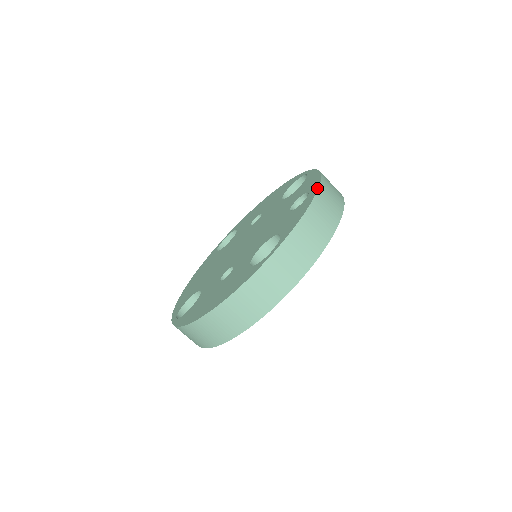
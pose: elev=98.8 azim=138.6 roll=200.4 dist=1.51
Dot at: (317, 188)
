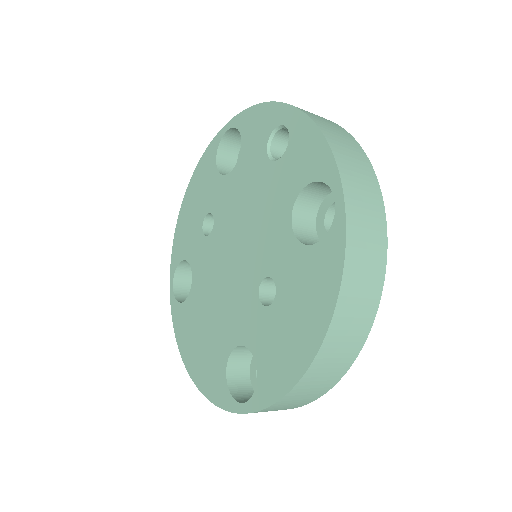
Dot at: (292, 108)
